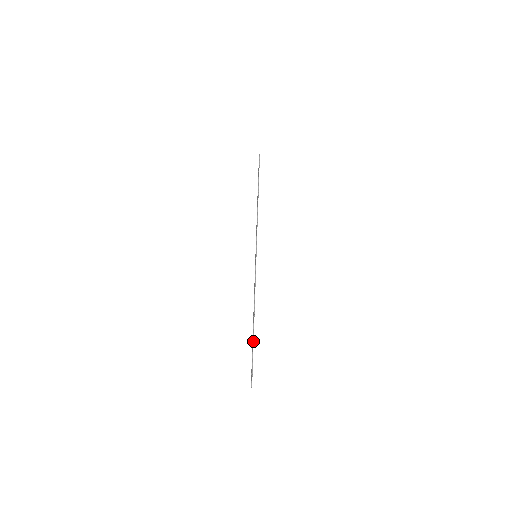
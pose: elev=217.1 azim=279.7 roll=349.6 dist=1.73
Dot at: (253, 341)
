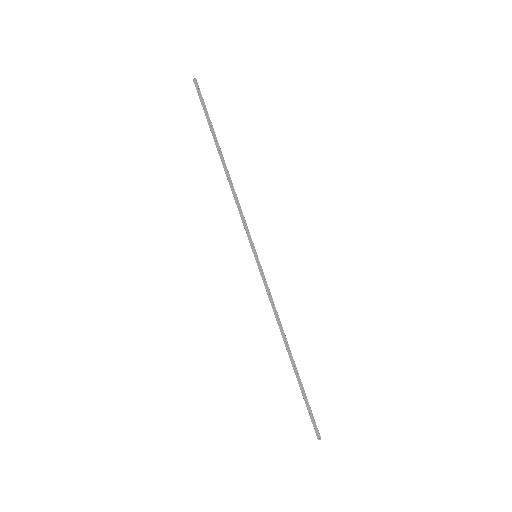
Dot at: occluded
